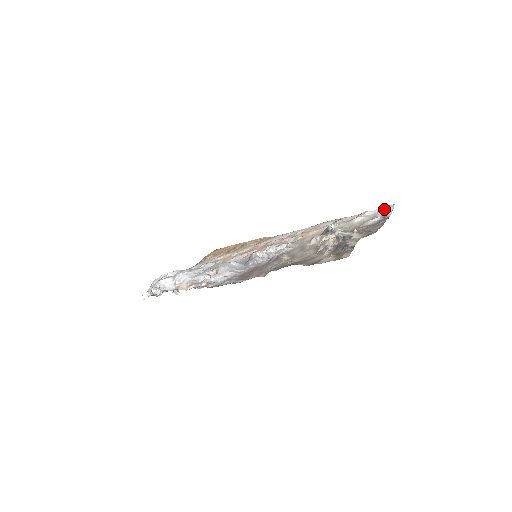
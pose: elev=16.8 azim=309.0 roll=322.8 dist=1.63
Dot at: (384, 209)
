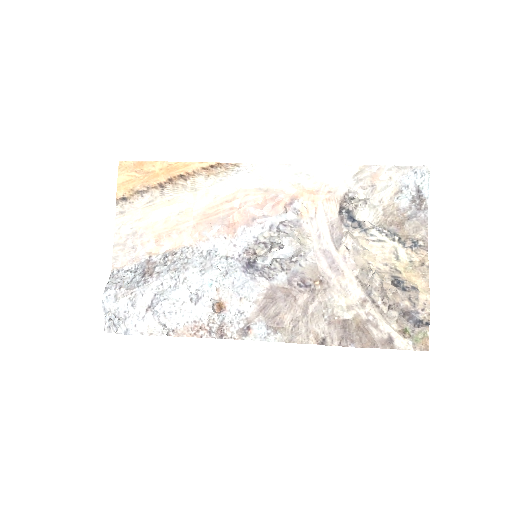
Dot at: (417, 174)
